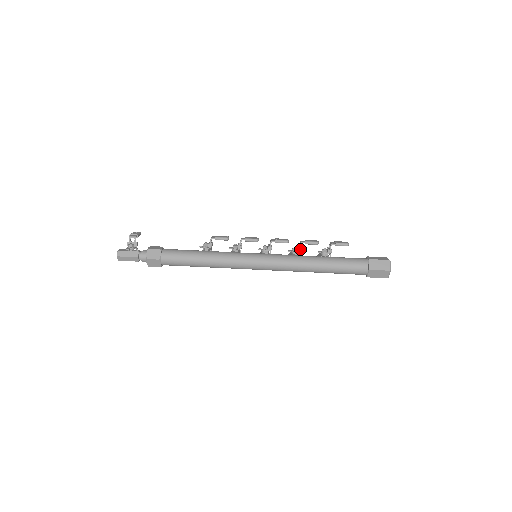
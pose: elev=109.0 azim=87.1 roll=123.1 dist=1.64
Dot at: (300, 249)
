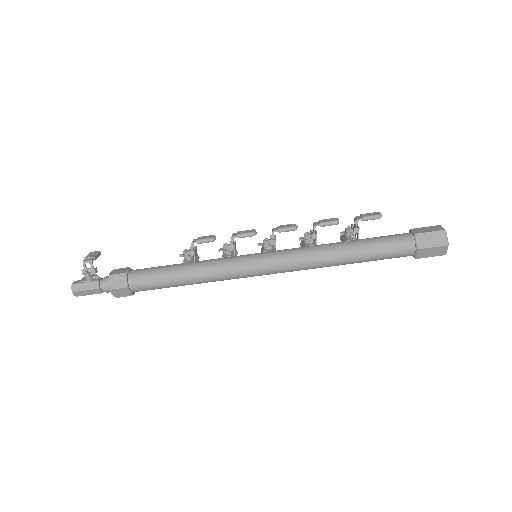
Dot at: (314, 235)
